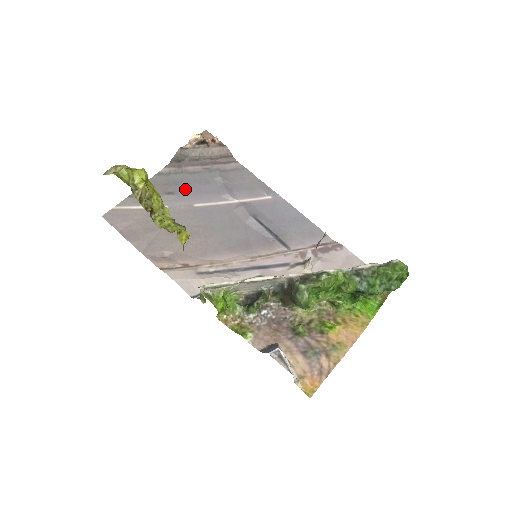
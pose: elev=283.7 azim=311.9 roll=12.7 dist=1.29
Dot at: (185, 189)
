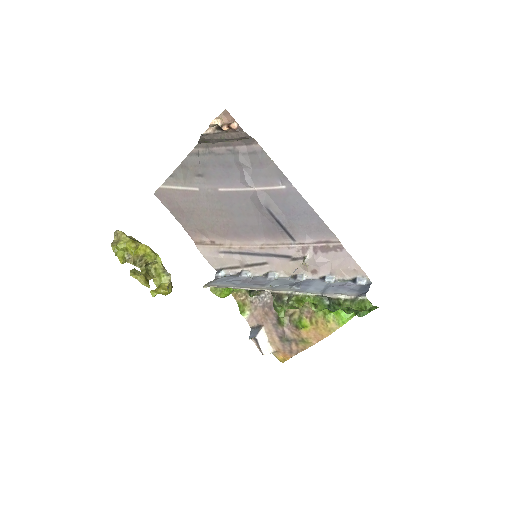
Dot at: (211, 172)
